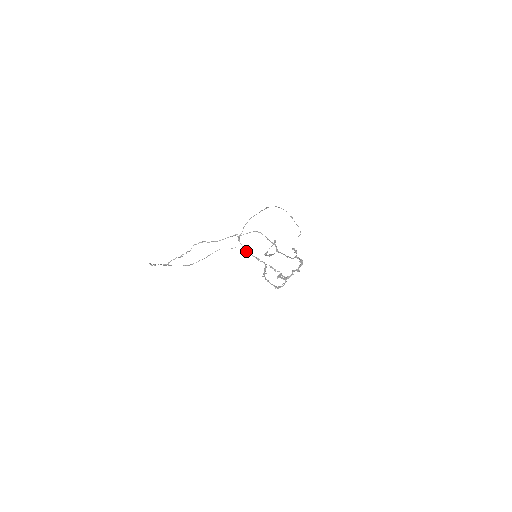
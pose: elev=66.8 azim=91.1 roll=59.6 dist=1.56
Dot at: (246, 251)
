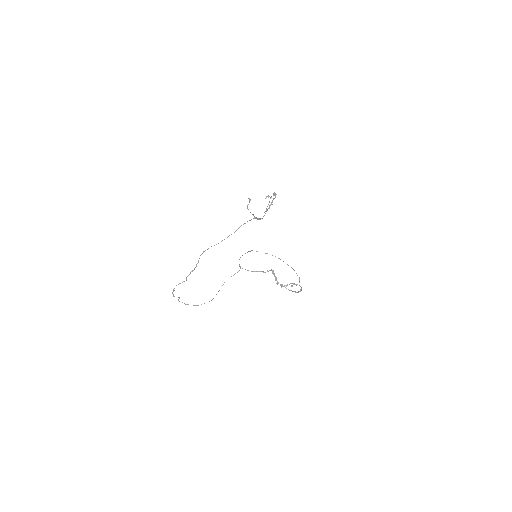
Dot at: (251, 271)
